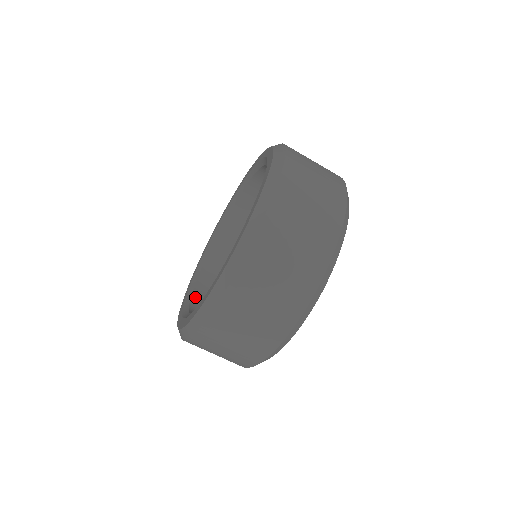
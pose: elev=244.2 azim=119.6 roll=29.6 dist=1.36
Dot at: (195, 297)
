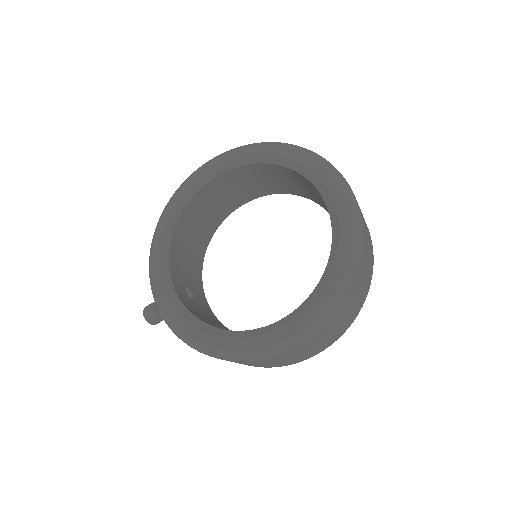
Dot at: (193, 313)
